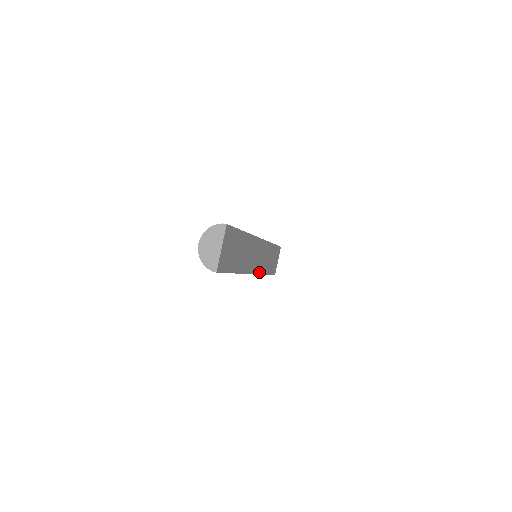
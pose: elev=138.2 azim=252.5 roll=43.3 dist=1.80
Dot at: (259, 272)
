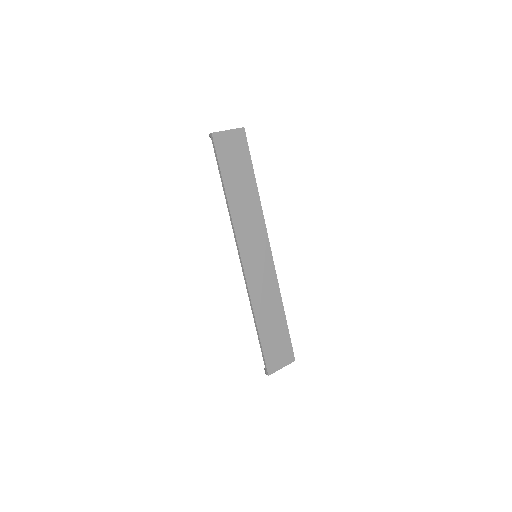
Dot at: (249, 286)
